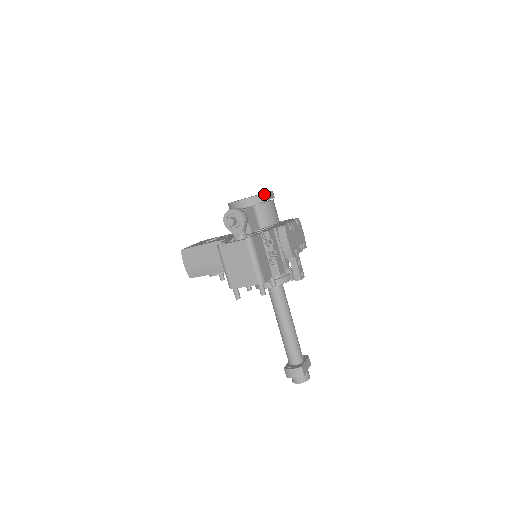
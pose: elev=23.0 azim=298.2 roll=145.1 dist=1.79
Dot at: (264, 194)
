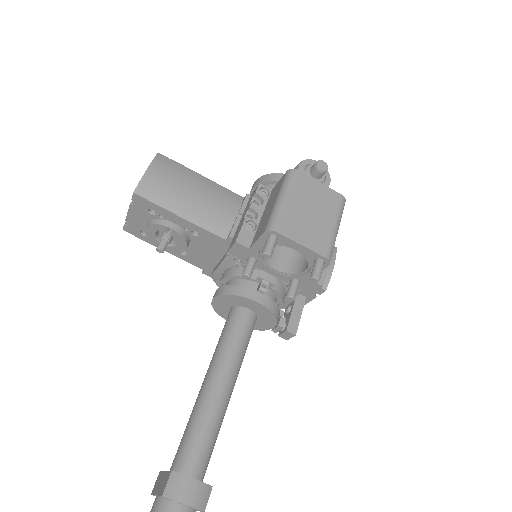
Dot at: occluded
